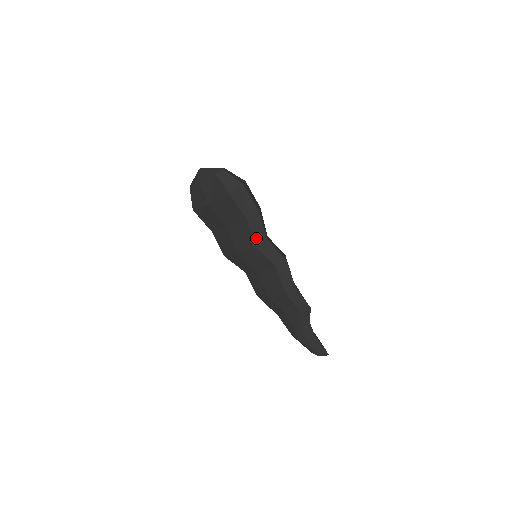
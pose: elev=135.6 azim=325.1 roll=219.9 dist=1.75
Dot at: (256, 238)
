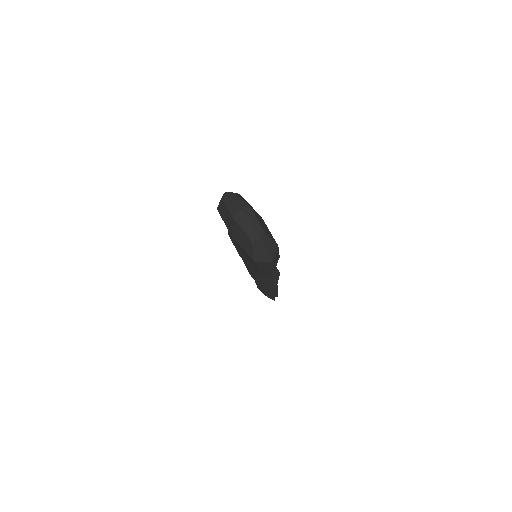
Dot at: (260, 274)
